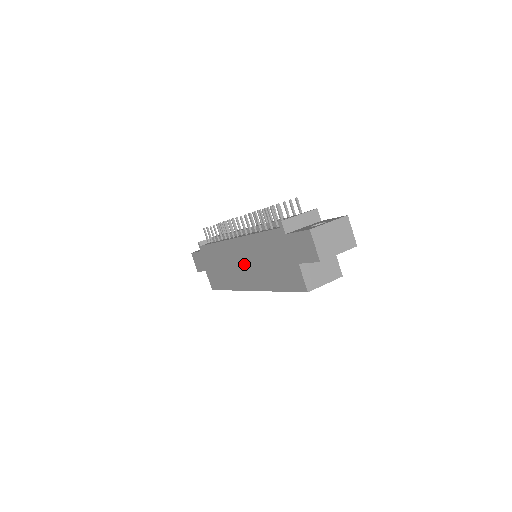
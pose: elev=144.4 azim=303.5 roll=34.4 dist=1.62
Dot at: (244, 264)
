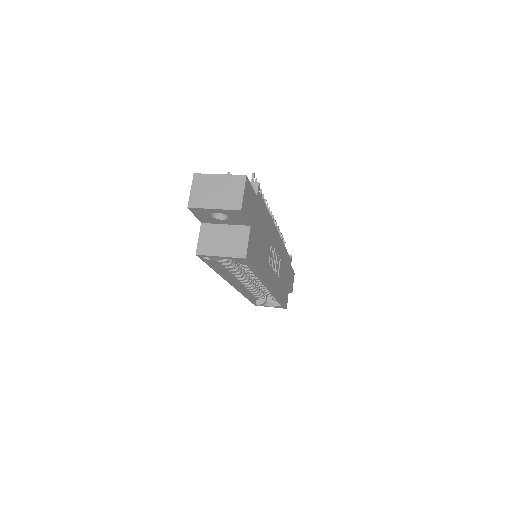
Dot at: occluded
